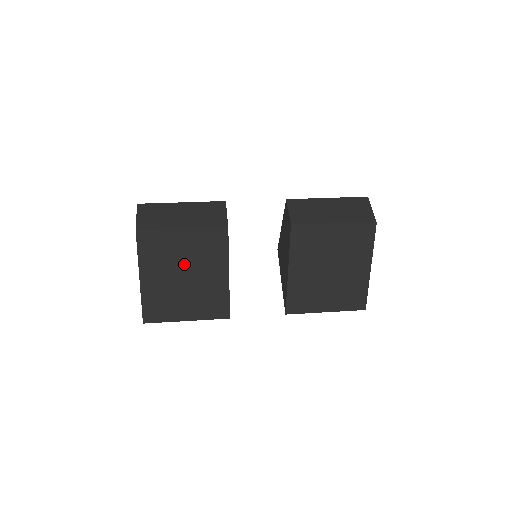
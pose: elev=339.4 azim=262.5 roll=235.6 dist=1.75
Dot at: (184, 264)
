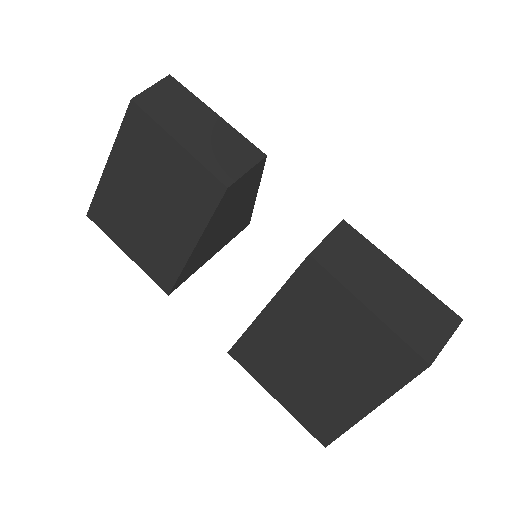
Dot at: (157, 187)
